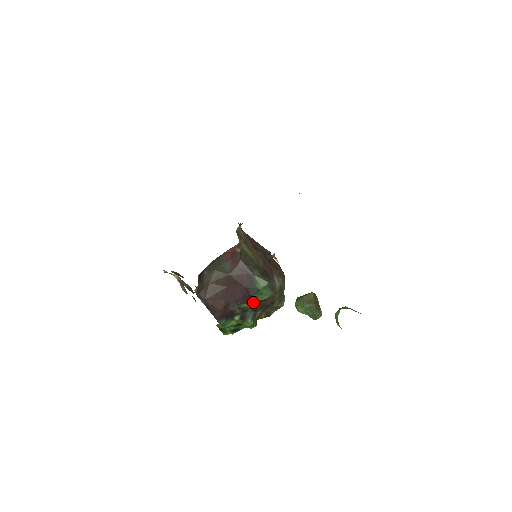
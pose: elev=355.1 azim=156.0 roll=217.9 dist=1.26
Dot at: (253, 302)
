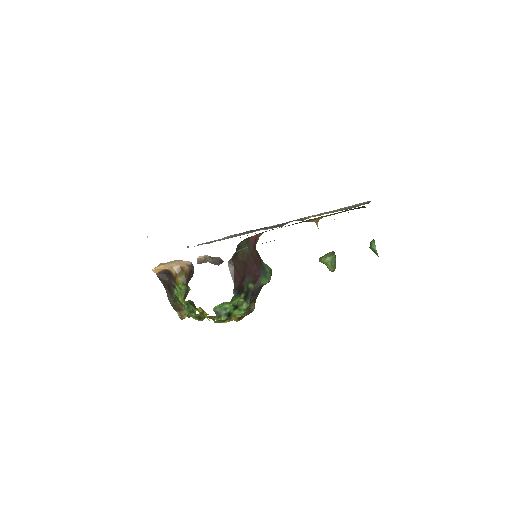
Dot at: (256, 285)
